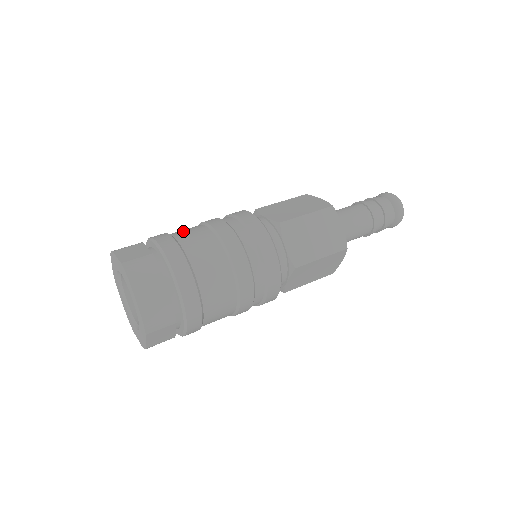
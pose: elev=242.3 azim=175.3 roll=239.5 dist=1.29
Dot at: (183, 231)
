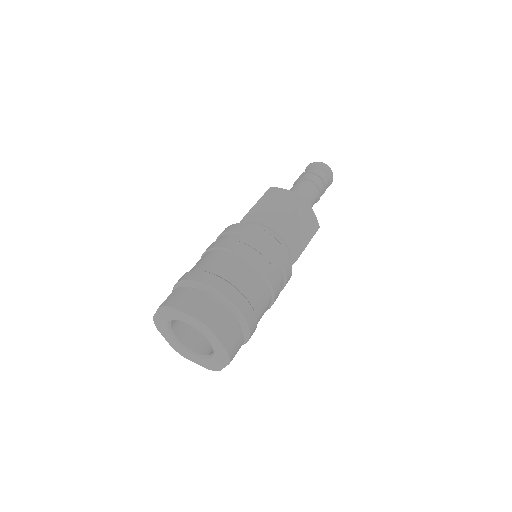
Dot at: (214, 264)
